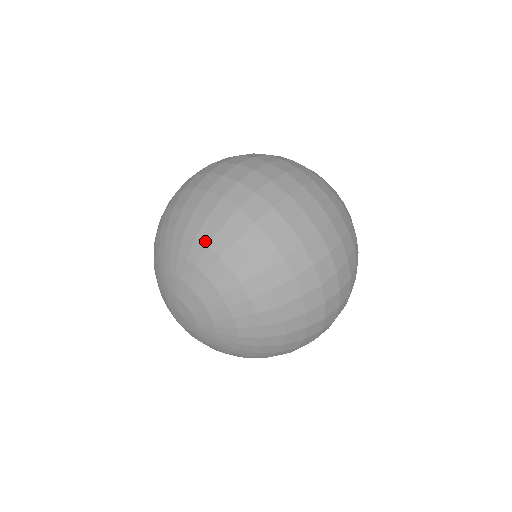
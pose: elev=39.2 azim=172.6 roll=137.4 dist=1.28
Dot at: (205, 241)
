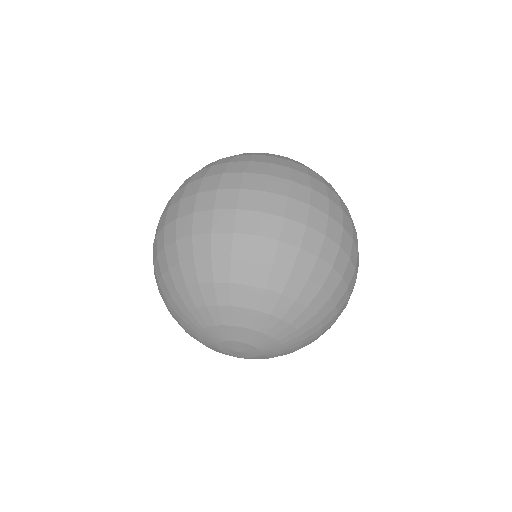
Dot at: (315, 311)
